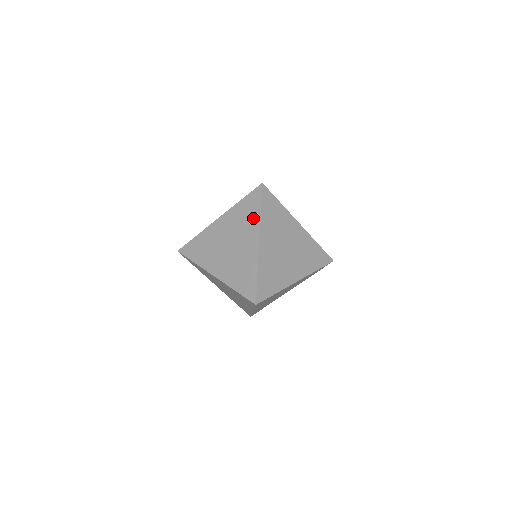
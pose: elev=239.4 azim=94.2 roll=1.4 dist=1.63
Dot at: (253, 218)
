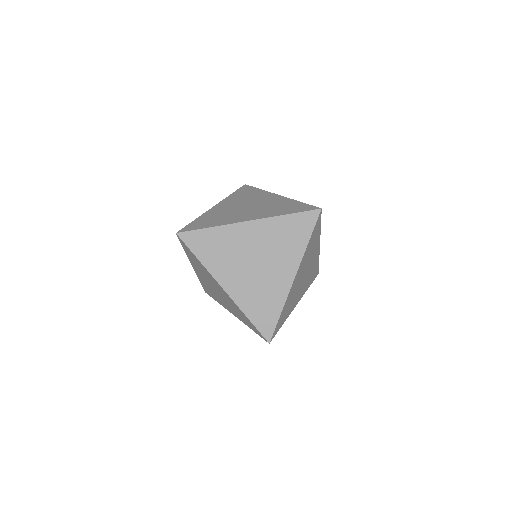
Dot at: (202, 267)
